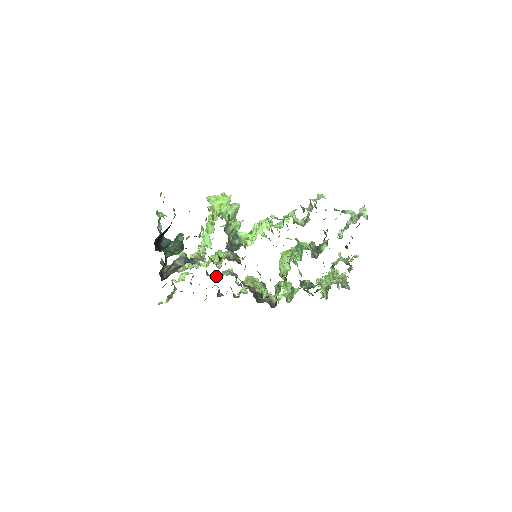
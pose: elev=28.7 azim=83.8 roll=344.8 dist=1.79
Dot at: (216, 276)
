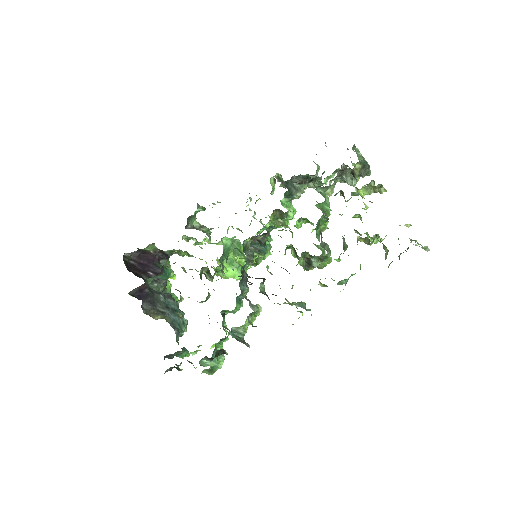
Dot at: occluded
